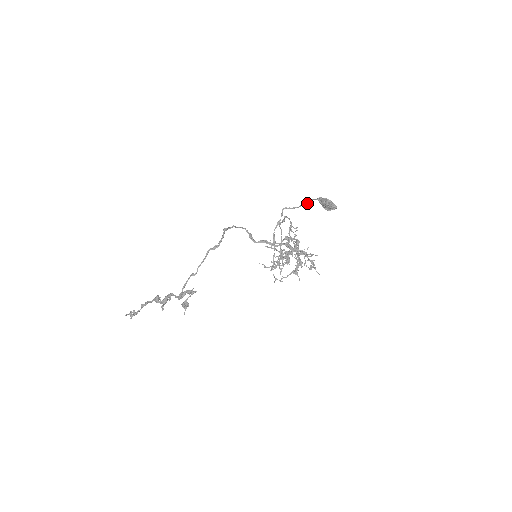
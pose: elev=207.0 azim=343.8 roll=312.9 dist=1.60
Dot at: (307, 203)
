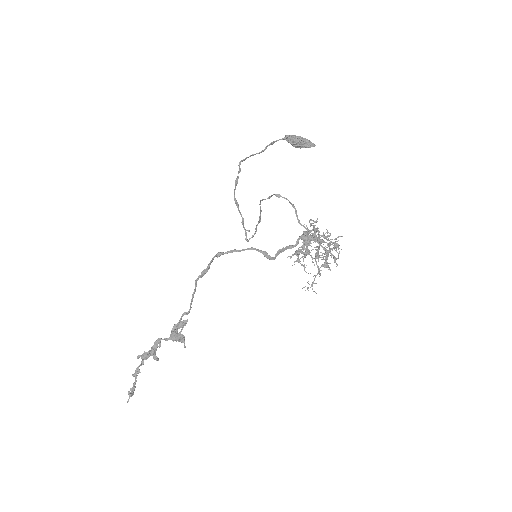
Dot at: occluded
